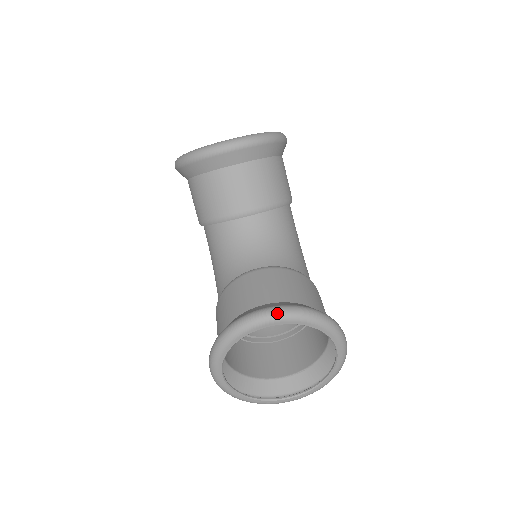
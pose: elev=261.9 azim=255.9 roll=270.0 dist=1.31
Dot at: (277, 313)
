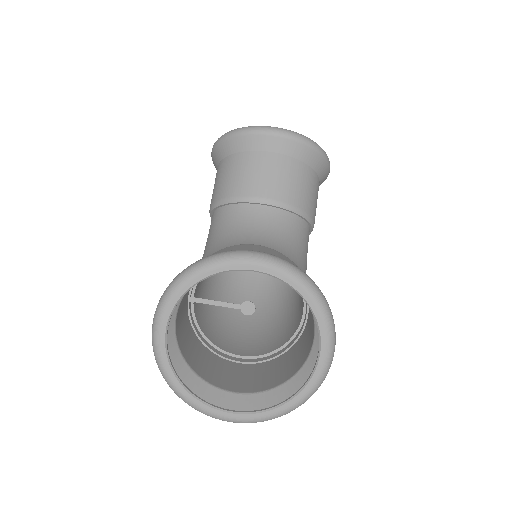
Dot at: (271, 258)
